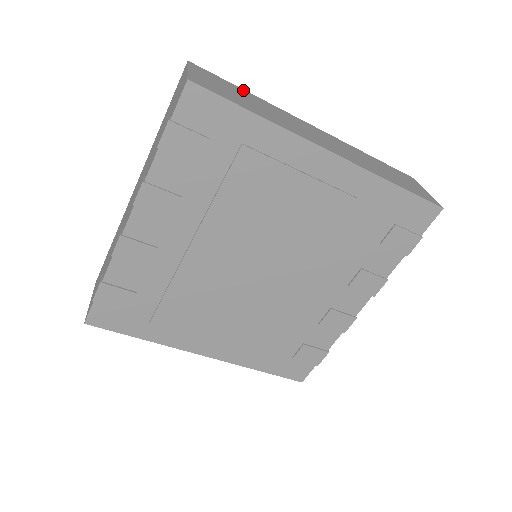
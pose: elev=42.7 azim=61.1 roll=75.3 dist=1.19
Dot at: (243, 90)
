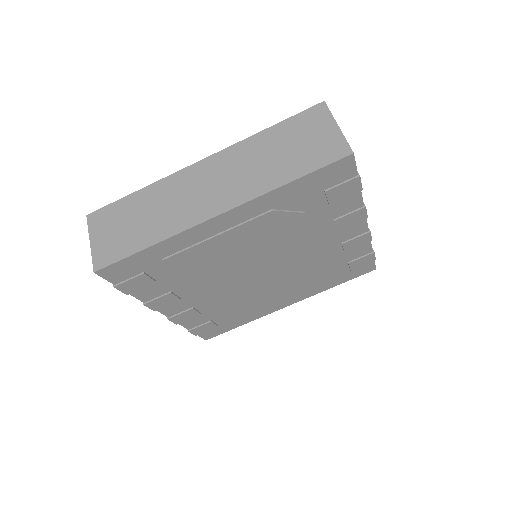
Dot at: (133, 196)
